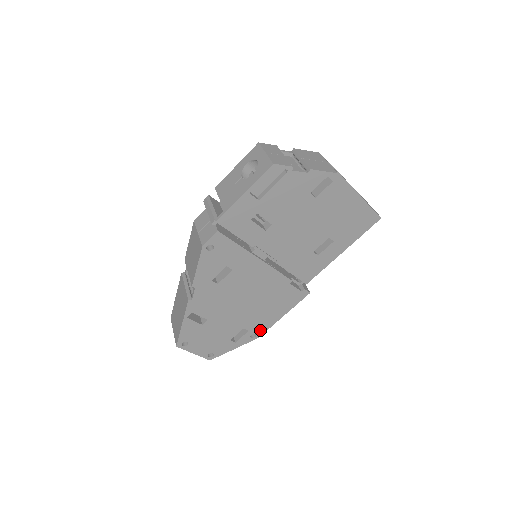
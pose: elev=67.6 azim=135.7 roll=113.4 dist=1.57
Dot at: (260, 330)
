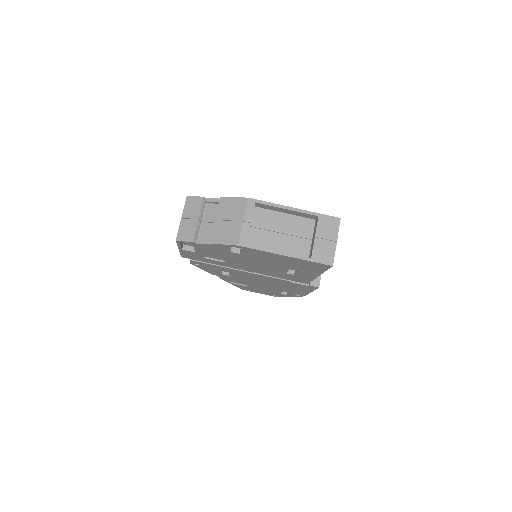
Dot at: (300, 294)
